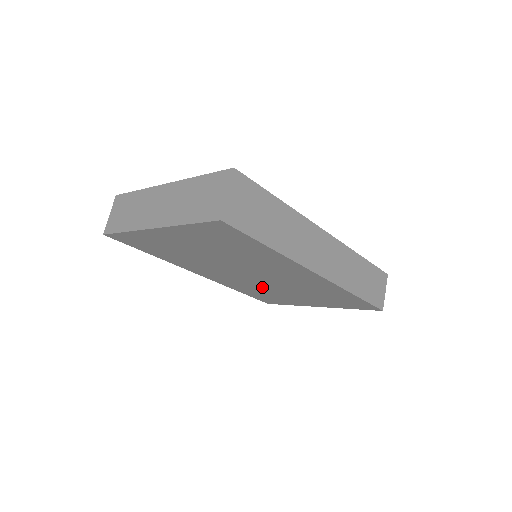
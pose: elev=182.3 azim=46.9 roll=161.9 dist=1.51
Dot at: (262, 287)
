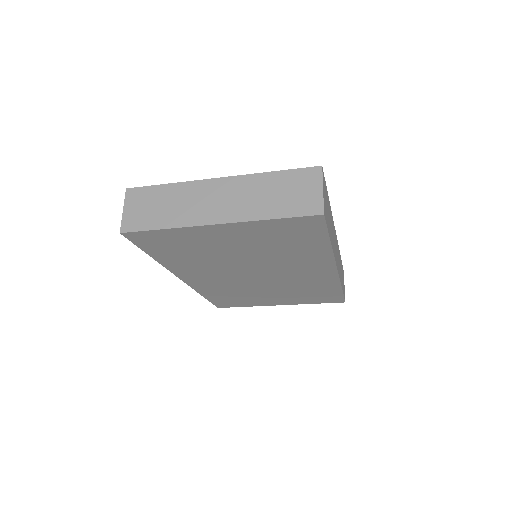
Dot at: (244, 288)
